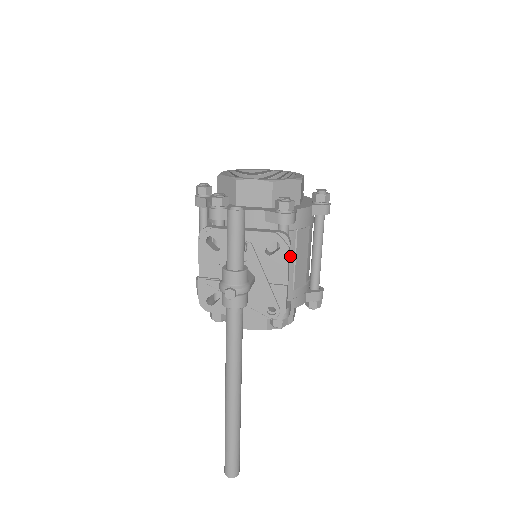
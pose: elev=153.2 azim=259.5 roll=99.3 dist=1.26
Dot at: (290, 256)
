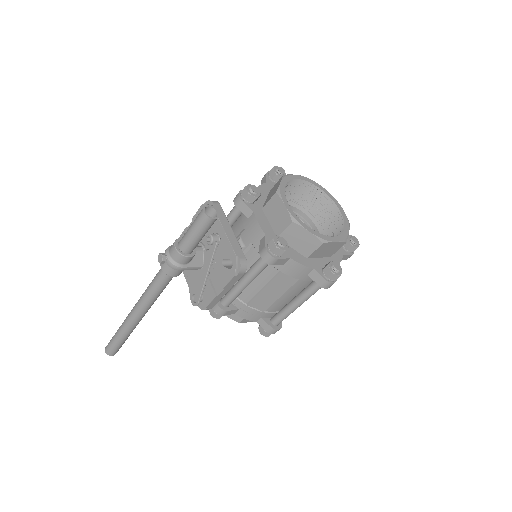
Dot at: (261, 282)
